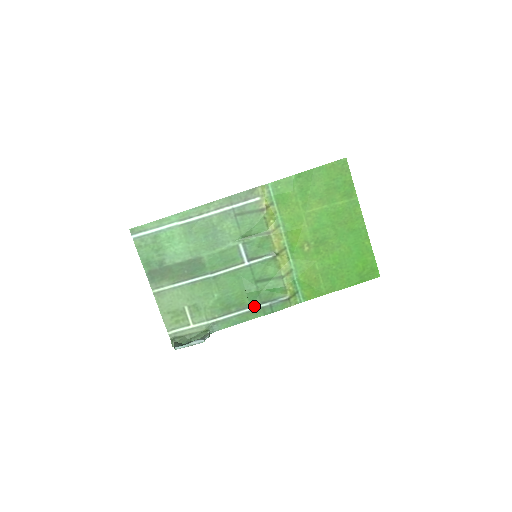
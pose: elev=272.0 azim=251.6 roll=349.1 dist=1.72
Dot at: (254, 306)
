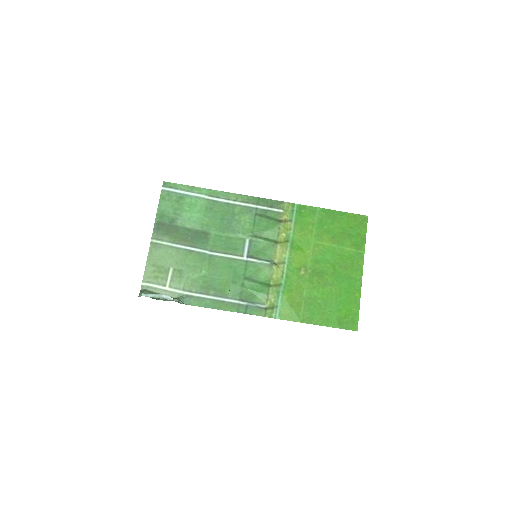
Dot at: (232, 299)
